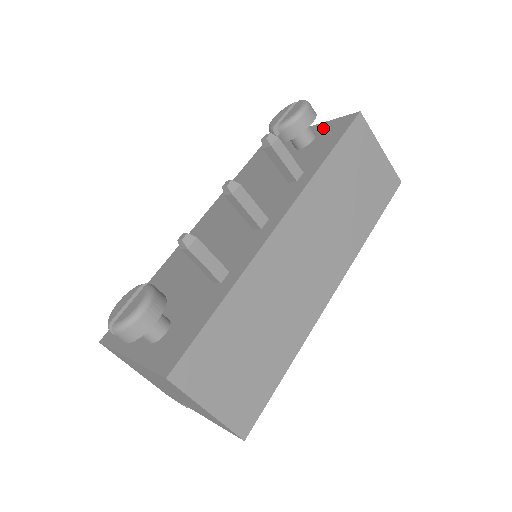
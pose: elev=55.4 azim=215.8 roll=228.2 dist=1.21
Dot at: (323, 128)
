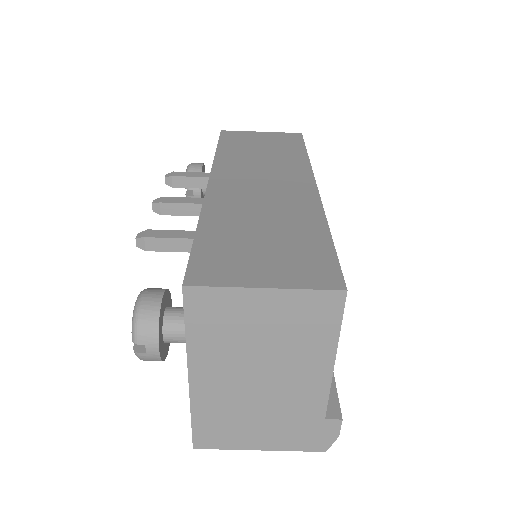
Dot at: occluded
